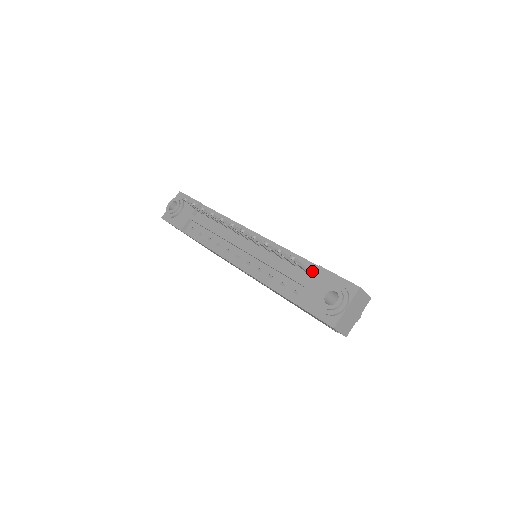
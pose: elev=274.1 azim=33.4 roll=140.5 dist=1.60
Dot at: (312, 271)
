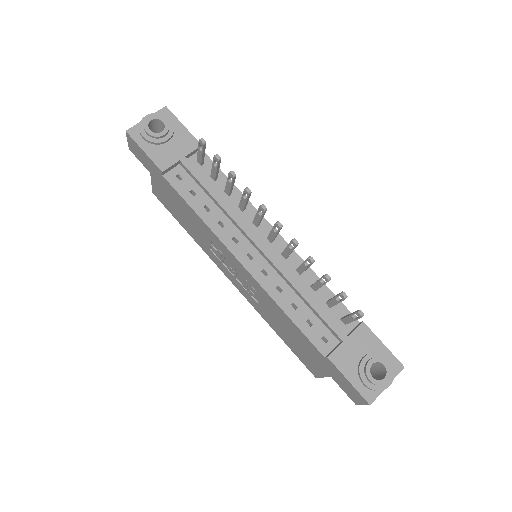
Dot at: occluded
